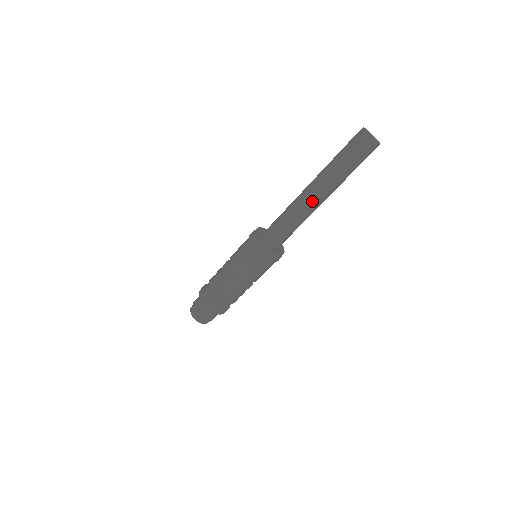
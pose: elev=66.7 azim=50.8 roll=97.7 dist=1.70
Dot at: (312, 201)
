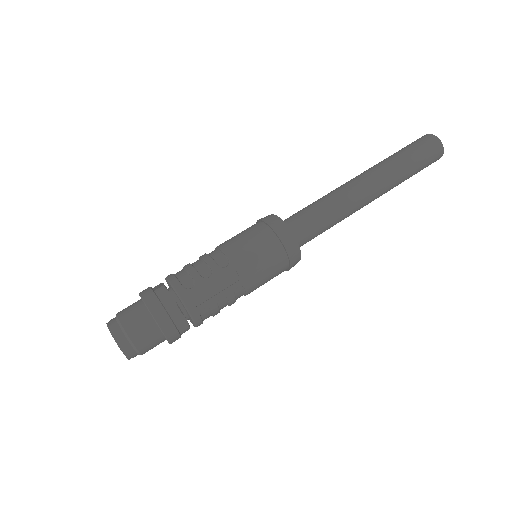
Dot at: (362, 192)
